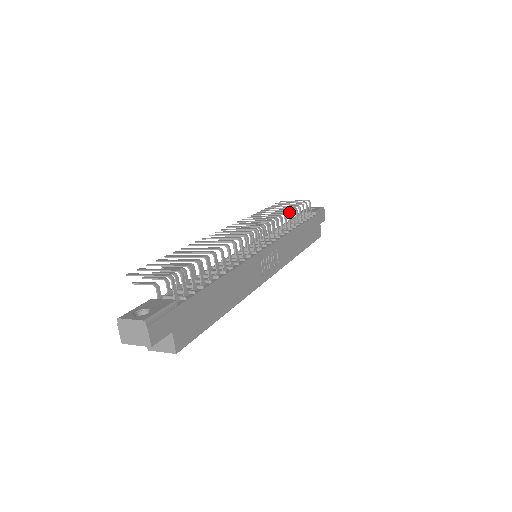
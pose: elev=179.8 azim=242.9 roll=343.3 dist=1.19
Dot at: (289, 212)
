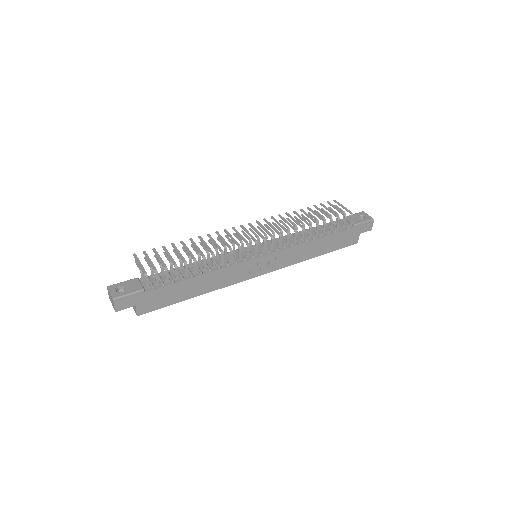
Dot at: occluded
